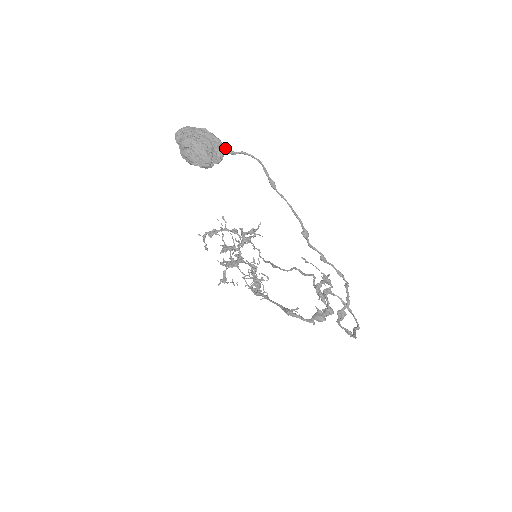
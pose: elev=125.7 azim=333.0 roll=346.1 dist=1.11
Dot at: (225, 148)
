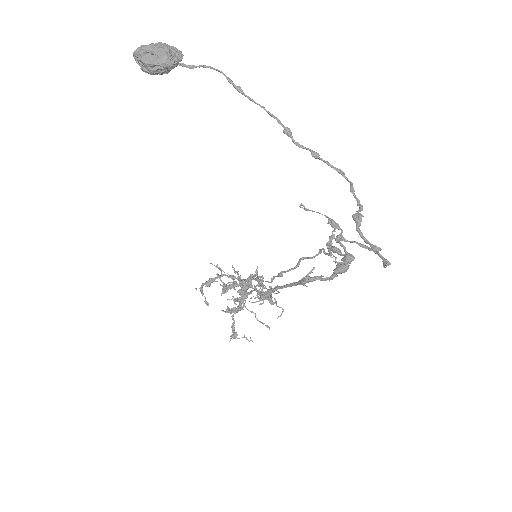
Dot at: occluded
